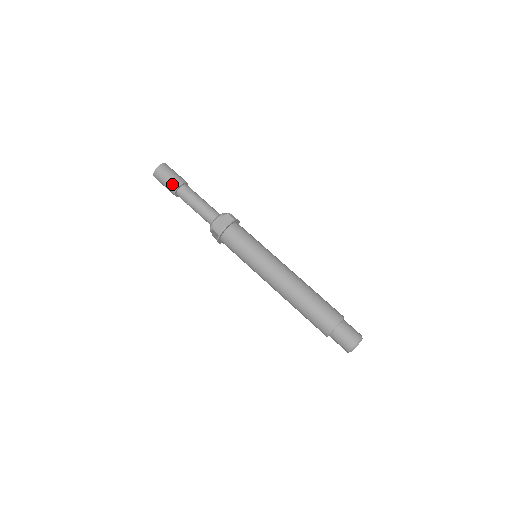
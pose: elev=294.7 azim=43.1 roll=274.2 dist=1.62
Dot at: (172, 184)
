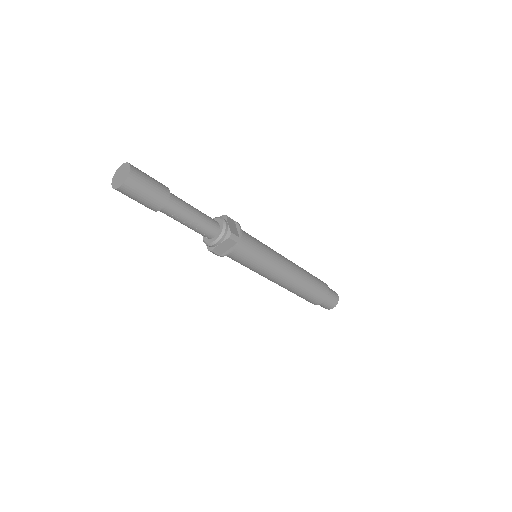
Dot at: (161, 192)
